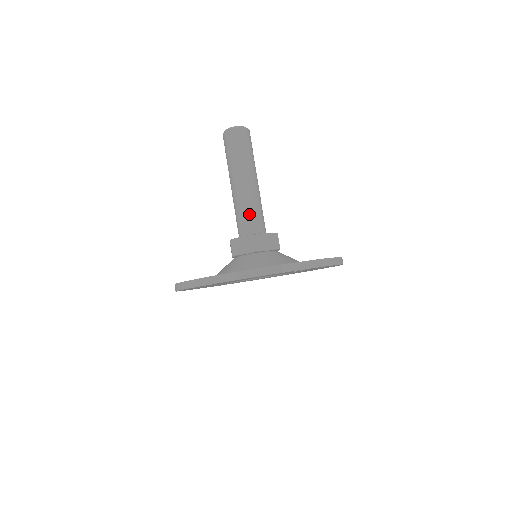
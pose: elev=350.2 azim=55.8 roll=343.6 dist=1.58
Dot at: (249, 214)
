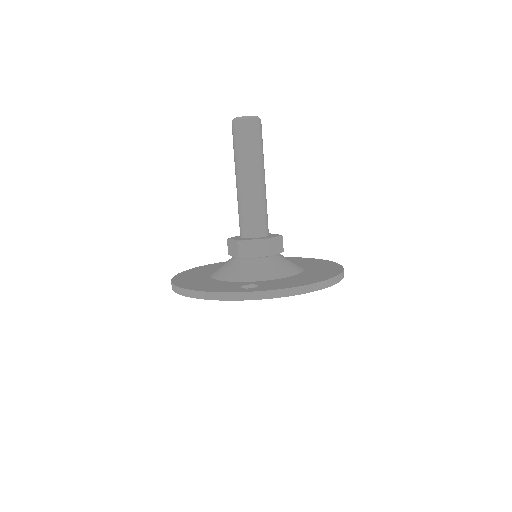
Dot at: (243, 216)
